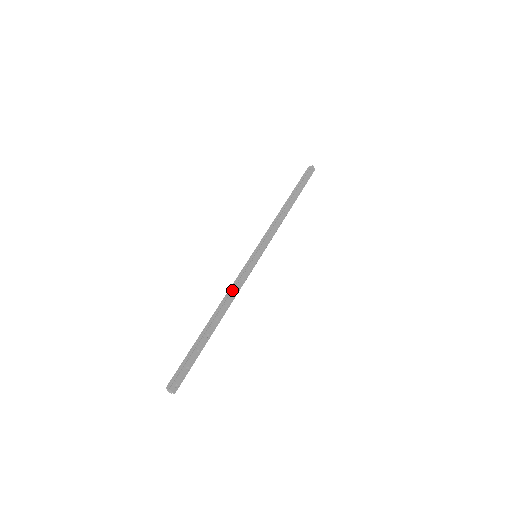
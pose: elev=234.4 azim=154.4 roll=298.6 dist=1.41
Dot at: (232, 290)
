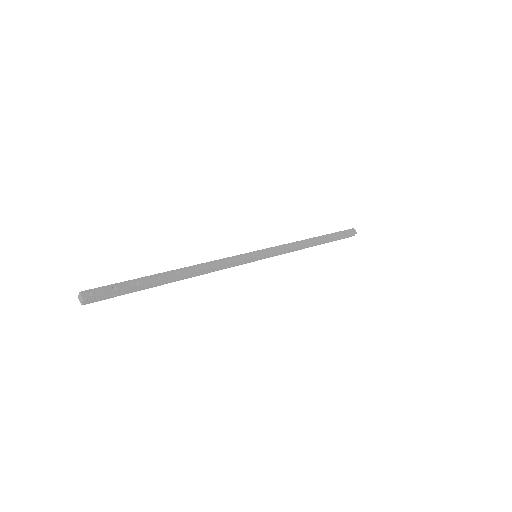
Dot at: (210, 261)
